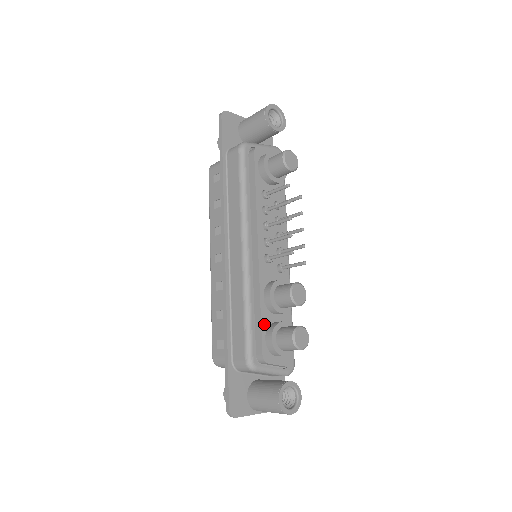
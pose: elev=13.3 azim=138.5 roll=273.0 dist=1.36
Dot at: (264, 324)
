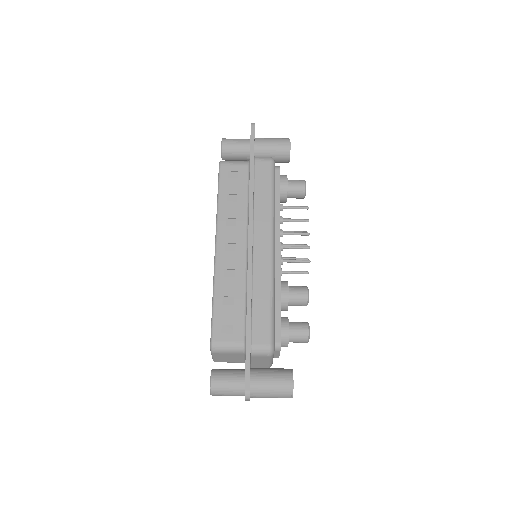
Dot at: (280, 315)
